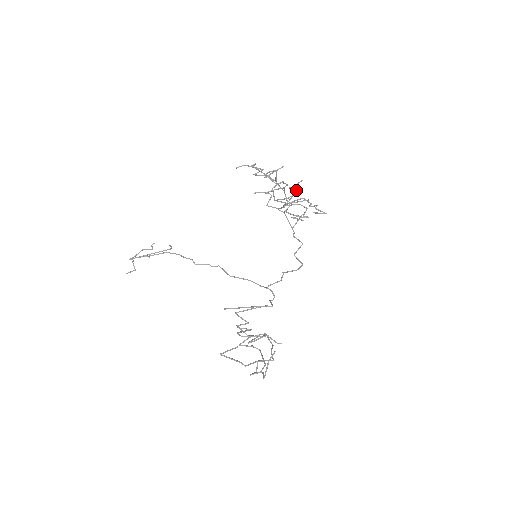
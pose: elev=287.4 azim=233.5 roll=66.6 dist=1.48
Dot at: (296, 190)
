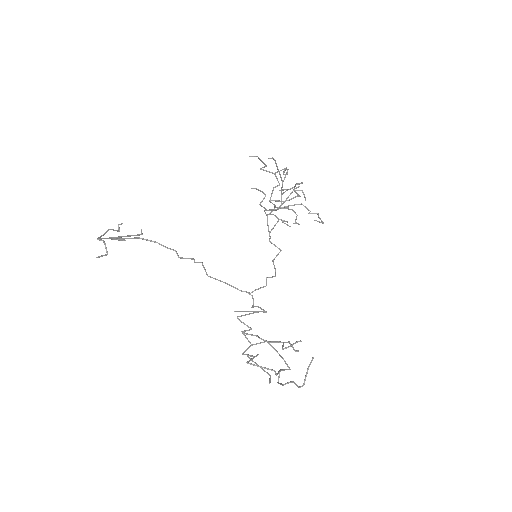
Dot at: occluded
